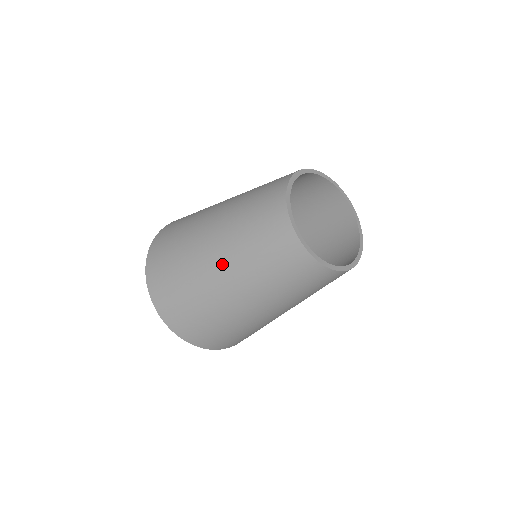
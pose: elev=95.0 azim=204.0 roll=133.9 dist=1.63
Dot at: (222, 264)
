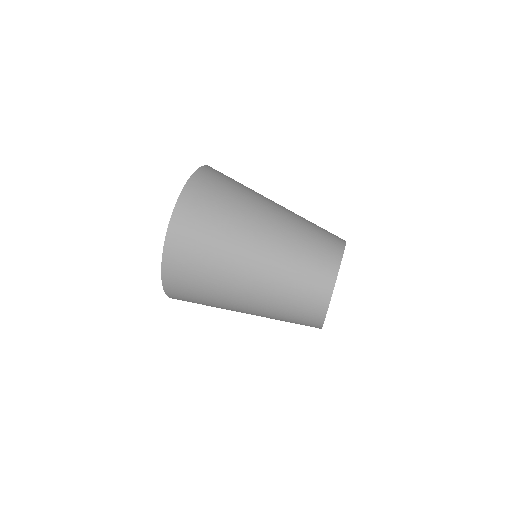
Dot at: (280, 209)
